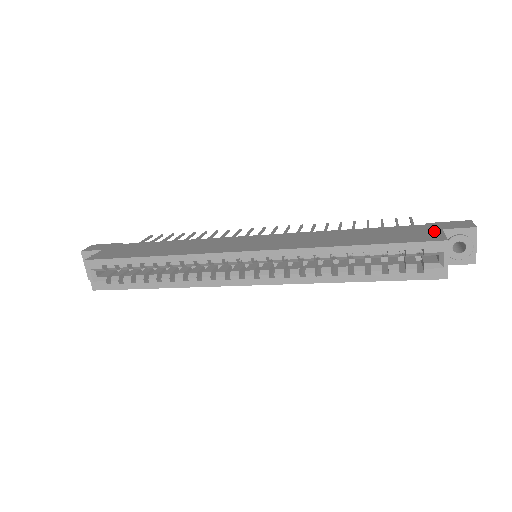
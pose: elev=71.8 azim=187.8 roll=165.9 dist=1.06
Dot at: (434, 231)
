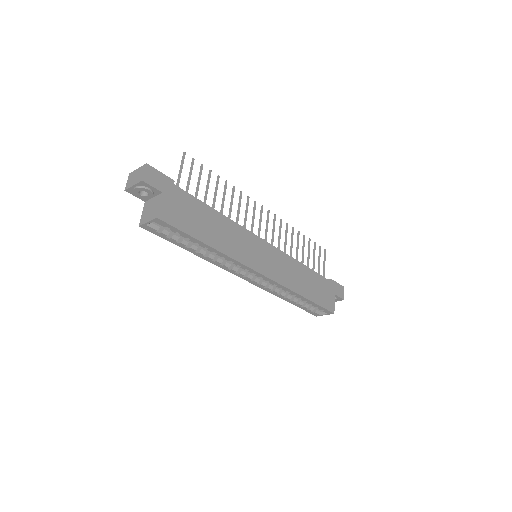
Dot at: (332, 296)
